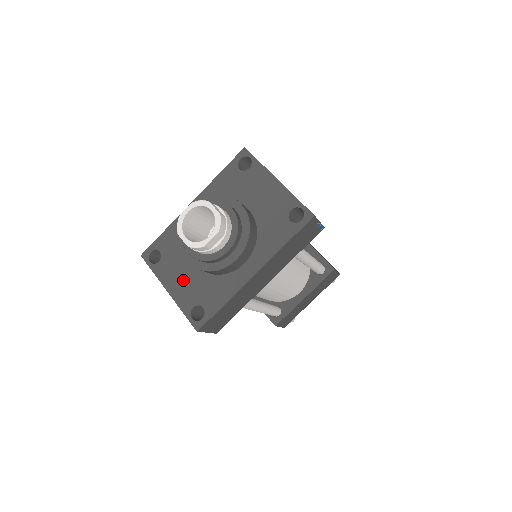
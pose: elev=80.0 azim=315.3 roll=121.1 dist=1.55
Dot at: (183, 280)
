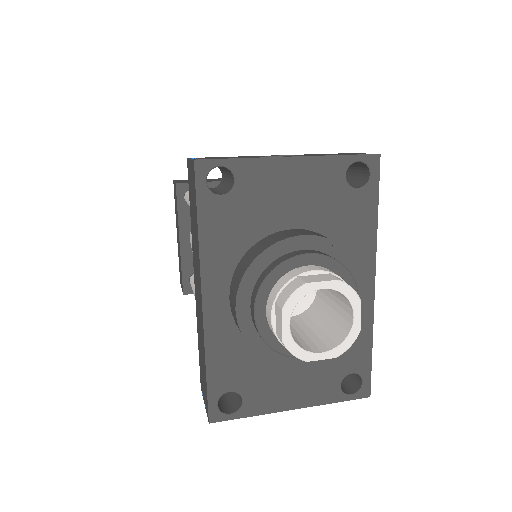
Dot at: (298, 380)
